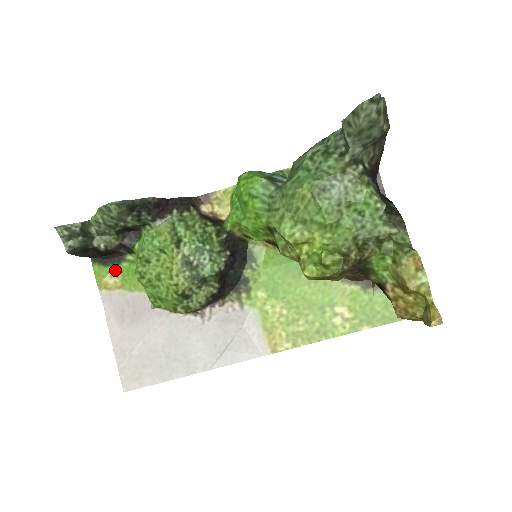
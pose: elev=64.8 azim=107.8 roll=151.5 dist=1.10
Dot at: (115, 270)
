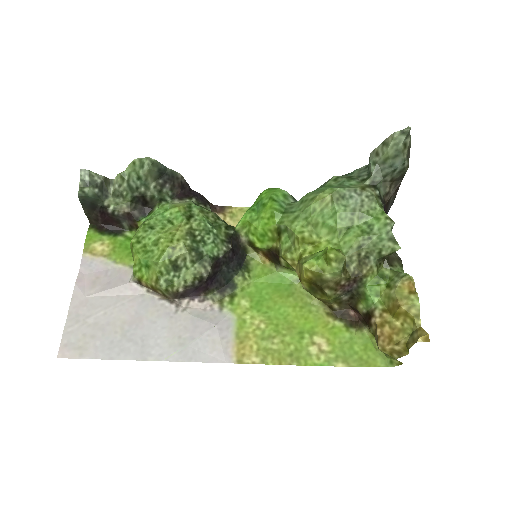
Dot at: (109, 240)
